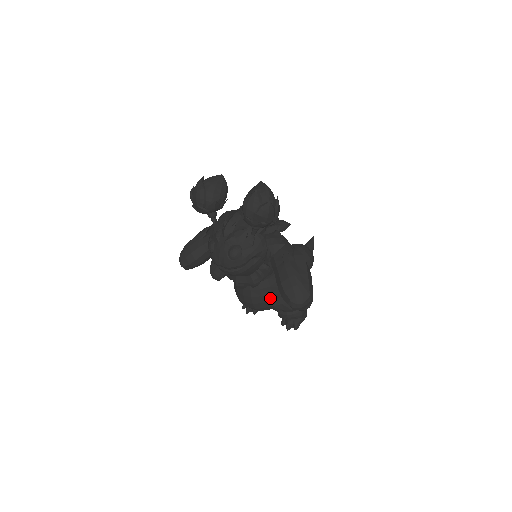
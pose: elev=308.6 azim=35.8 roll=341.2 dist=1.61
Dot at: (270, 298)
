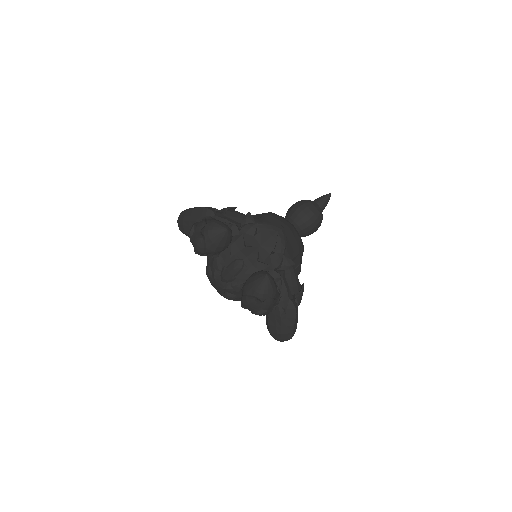
Dot at: occluded
